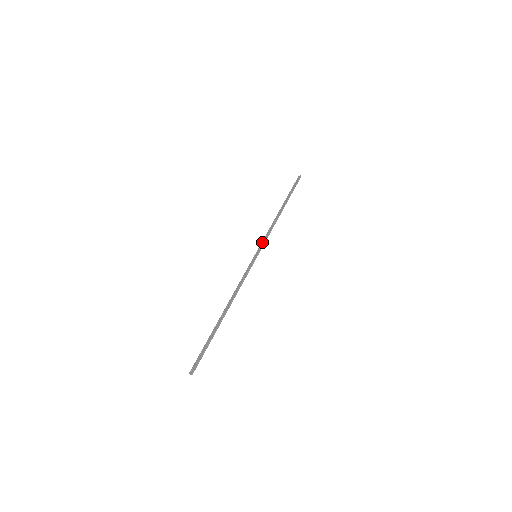
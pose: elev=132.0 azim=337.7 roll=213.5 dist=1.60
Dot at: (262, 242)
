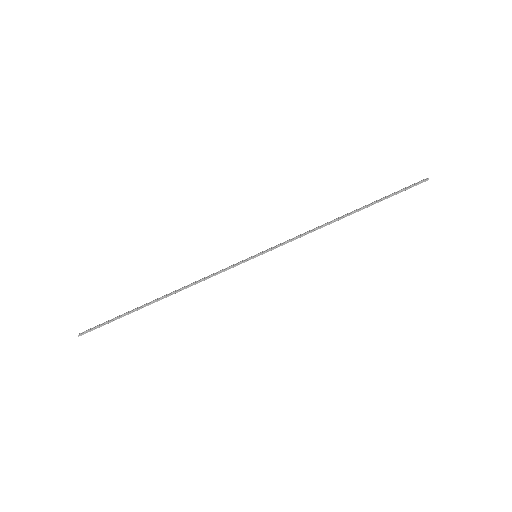
Dot at: (280, 243)
